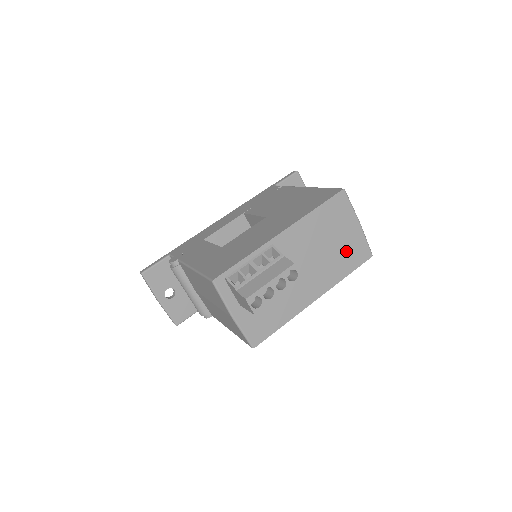
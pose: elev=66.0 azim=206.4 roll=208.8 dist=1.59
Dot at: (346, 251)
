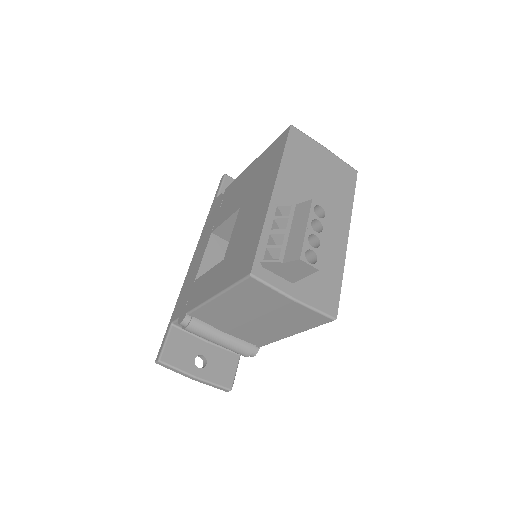
Dot at: (335, 179)
